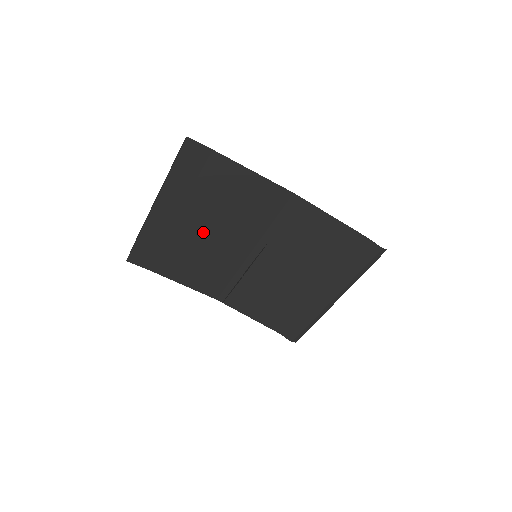
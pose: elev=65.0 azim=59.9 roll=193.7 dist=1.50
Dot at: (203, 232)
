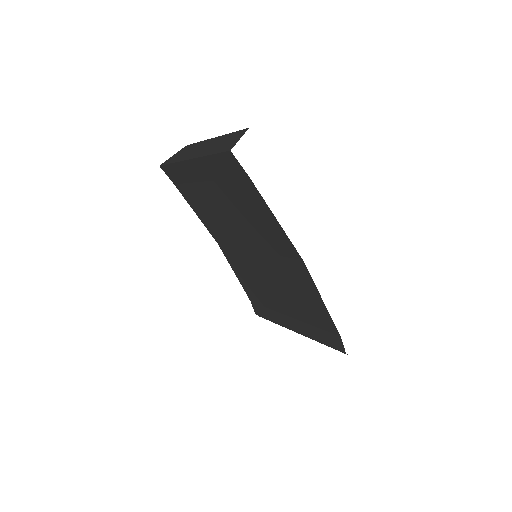
Dot at: (222, 208)
